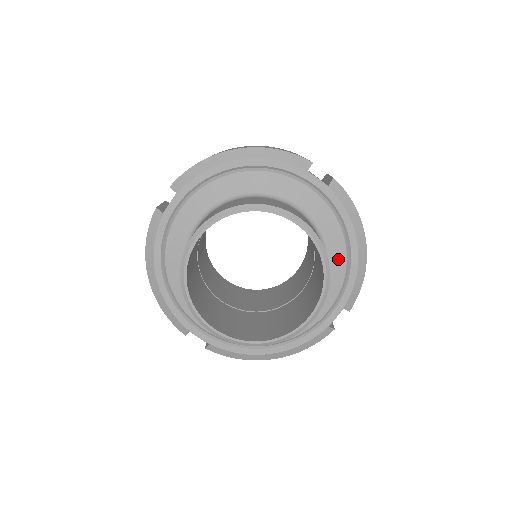
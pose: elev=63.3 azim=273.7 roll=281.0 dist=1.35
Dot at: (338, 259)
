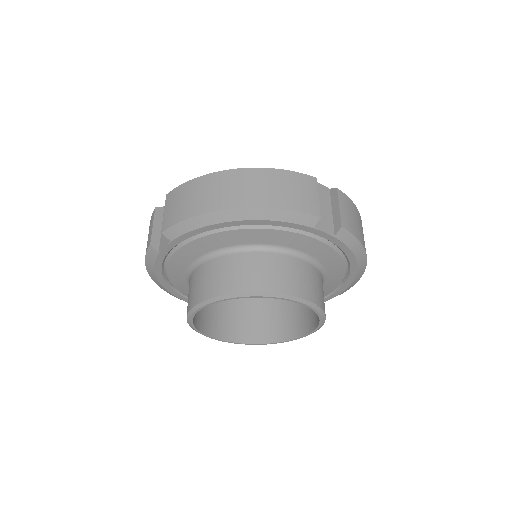
Dot at: (336, 276)
